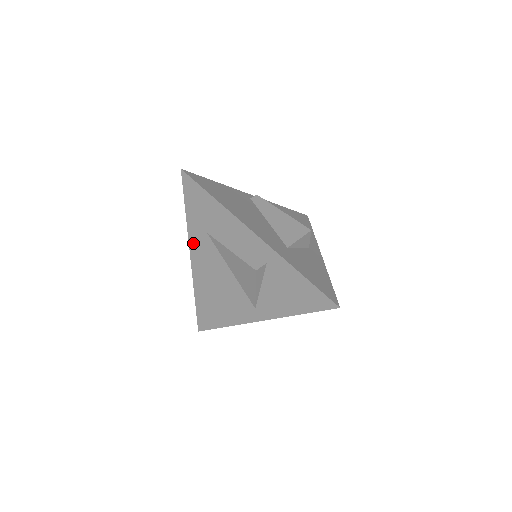
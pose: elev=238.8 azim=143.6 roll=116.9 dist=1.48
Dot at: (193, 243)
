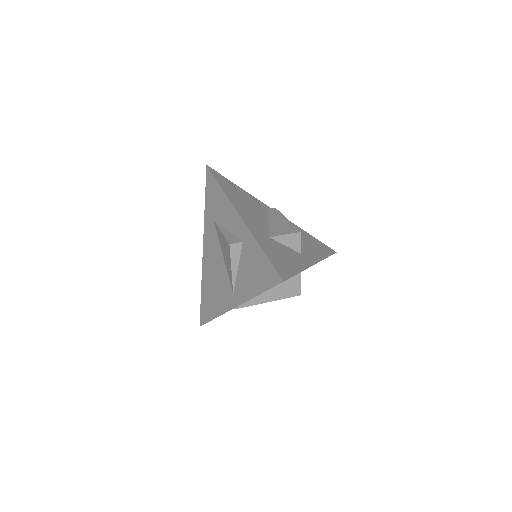
Dot at: (206, 232)
